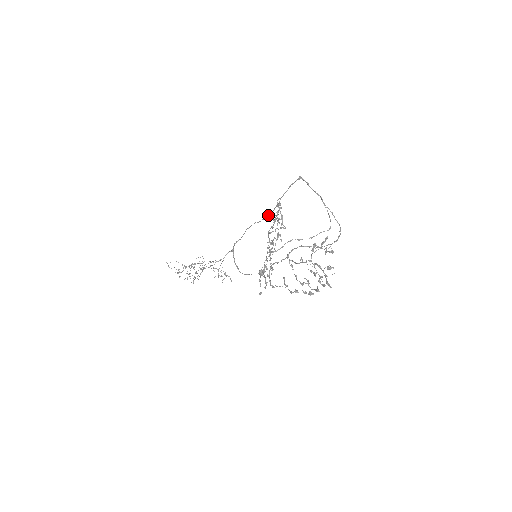
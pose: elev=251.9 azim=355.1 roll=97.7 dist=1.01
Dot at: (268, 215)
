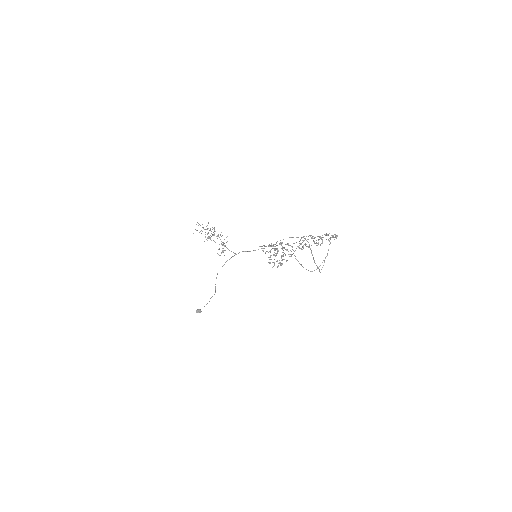
Dot at: occluded
